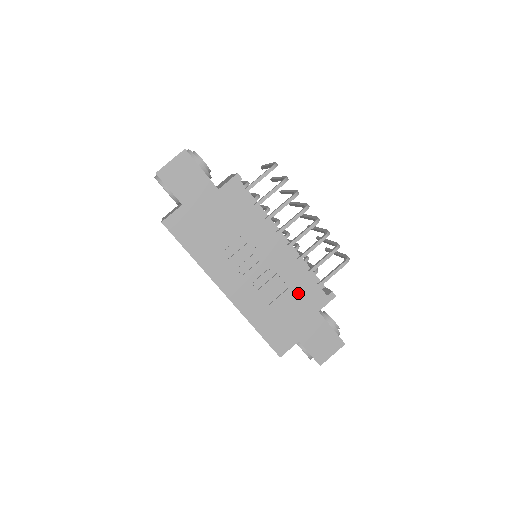
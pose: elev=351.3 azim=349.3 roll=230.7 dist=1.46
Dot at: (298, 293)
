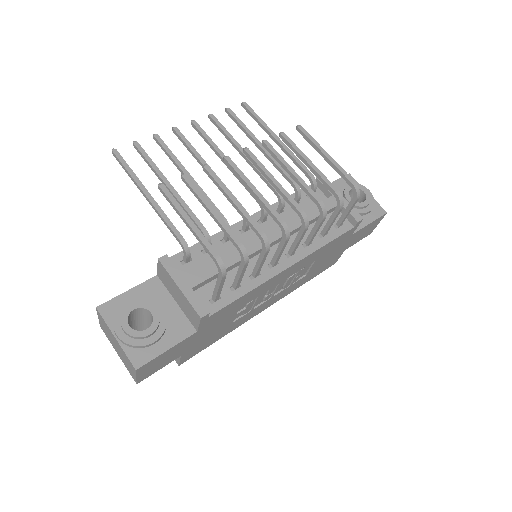
Dot at: (326, 252)
